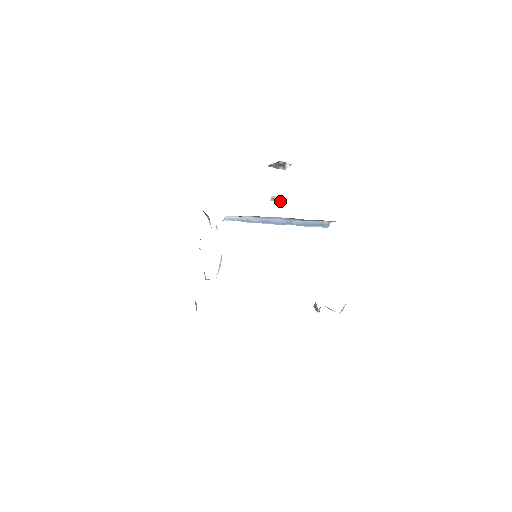
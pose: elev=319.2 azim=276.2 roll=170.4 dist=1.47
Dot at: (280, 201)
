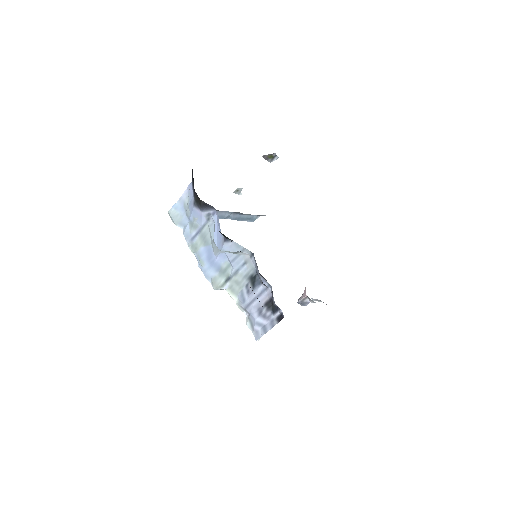
Dot at: (240, 194)
